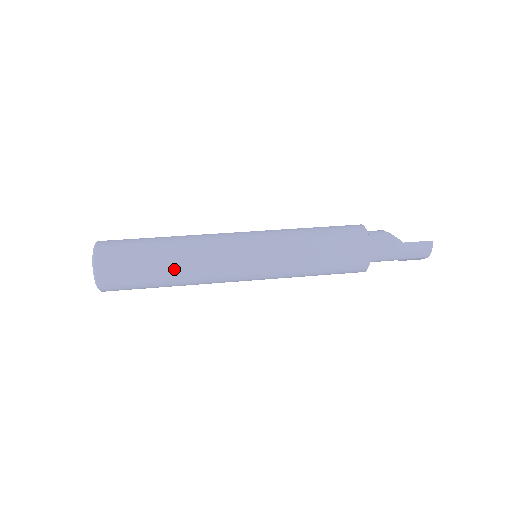
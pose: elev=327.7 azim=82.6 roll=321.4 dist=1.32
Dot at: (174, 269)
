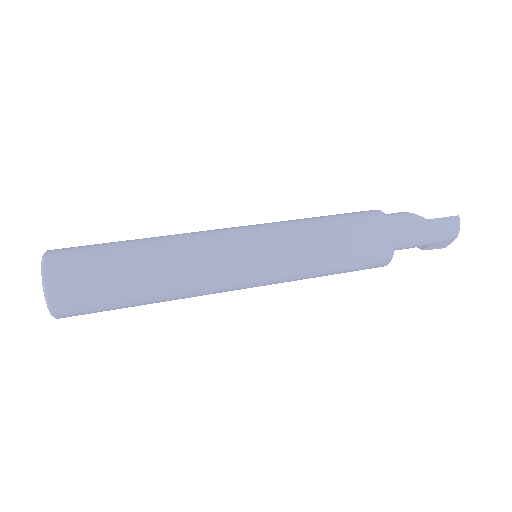
Dot at: (155, 270)
